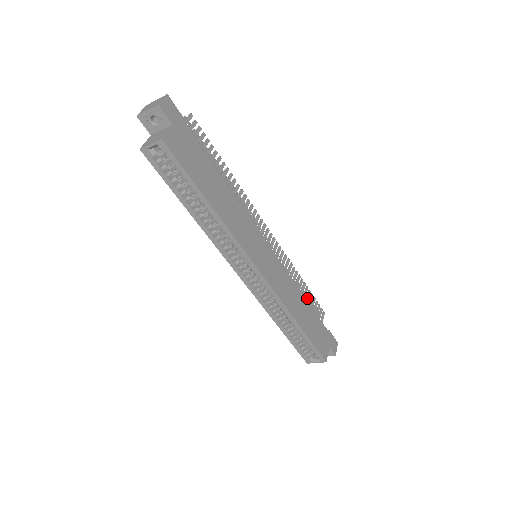
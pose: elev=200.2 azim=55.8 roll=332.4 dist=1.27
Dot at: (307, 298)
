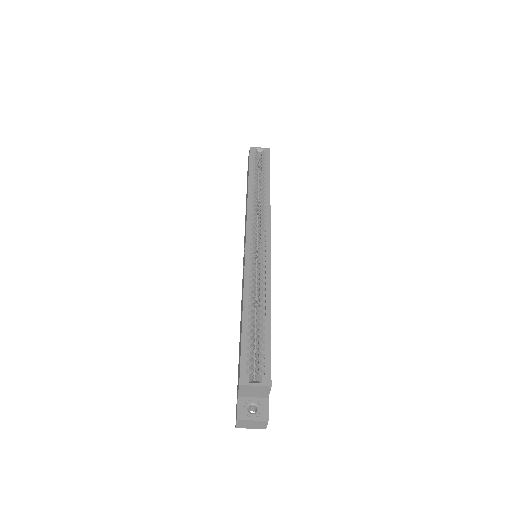
Dot at: occluded
